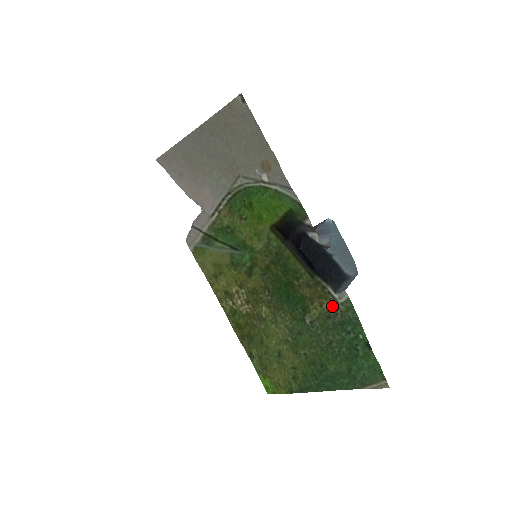
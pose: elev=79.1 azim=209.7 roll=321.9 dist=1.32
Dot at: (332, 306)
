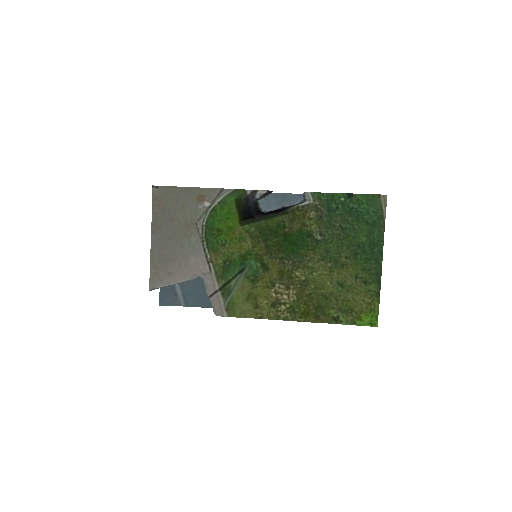
Dot at: (313, 210)
